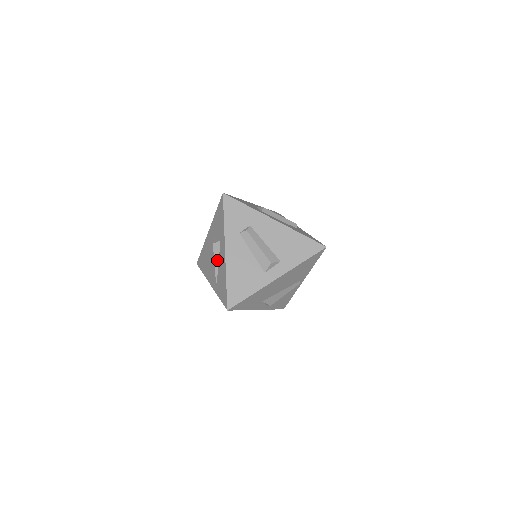
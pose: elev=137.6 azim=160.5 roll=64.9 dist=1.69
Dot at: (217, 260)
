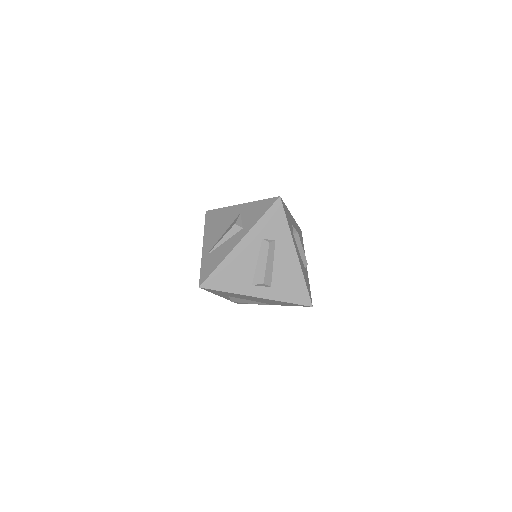
Dot at: (226, 238)
